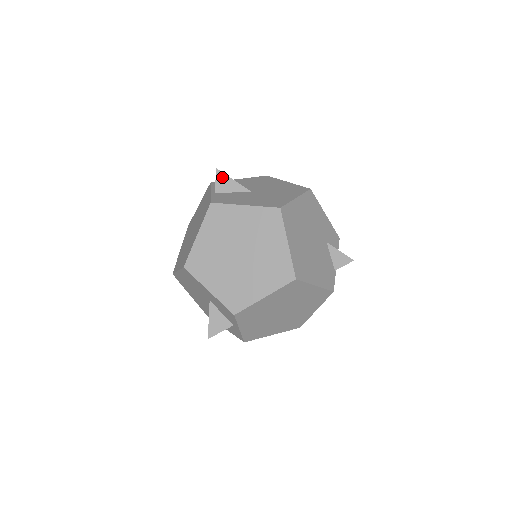
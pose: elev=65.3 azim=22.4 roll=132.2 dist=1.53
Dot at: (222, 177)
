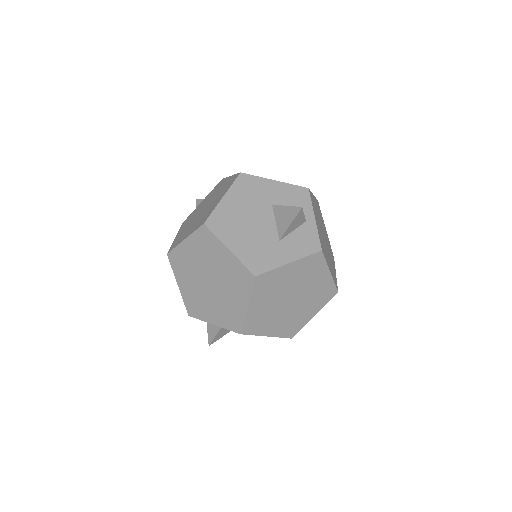
Dot at: occluded
